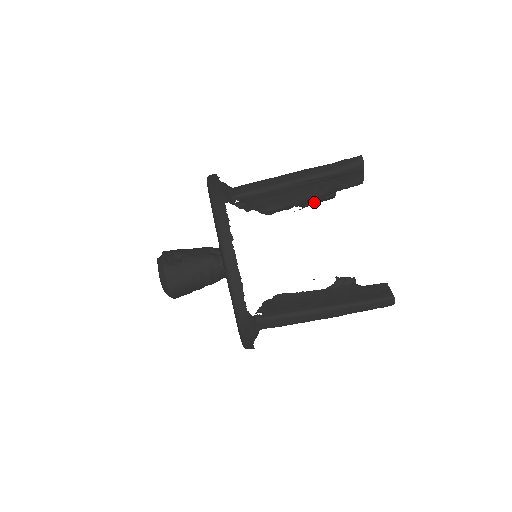
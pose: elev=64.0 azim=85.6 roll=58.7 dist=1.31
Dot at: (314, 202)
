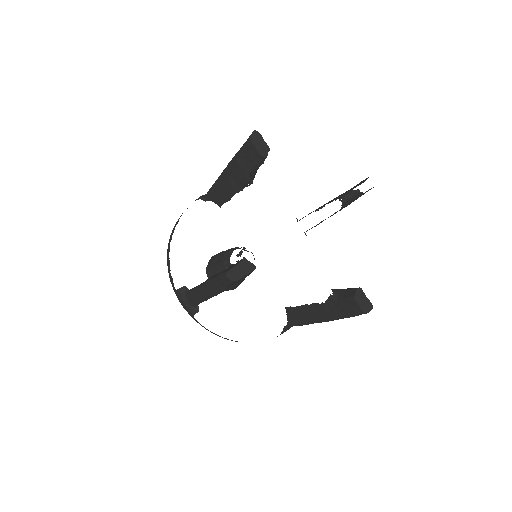
Dot at: (256, 171)
